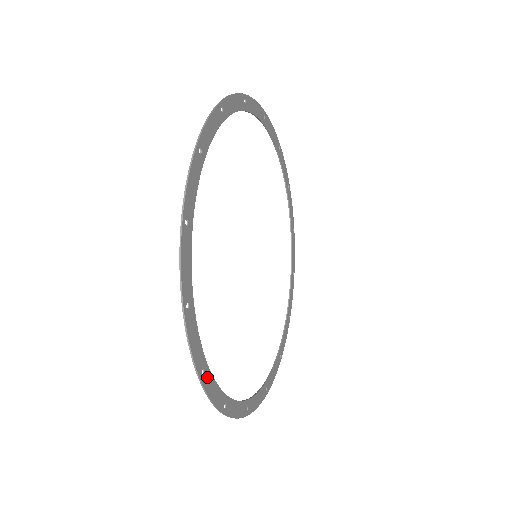
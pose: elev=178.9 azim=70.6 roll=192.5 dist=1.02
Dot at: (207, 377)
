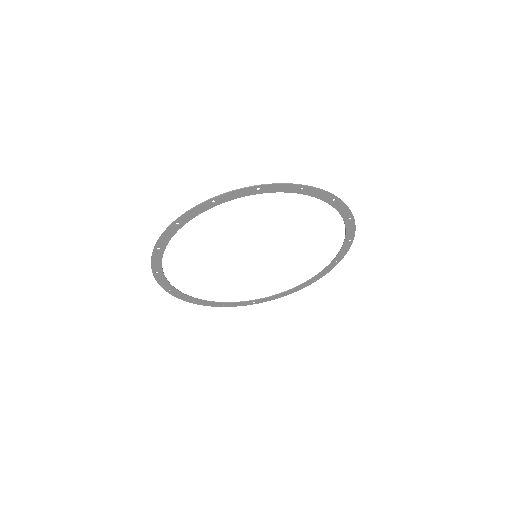
Dot at: (159, 253)
